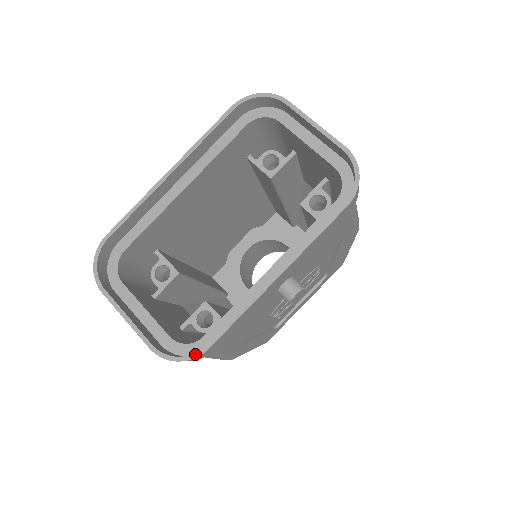
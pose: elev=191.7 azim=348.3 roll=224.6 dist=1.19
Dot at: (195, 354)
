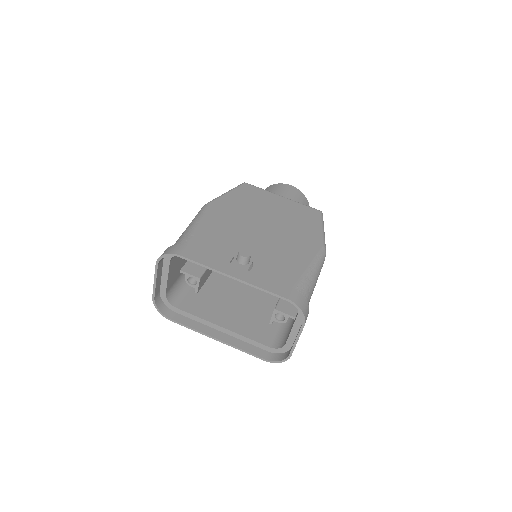
Dot at: (165, 316)
